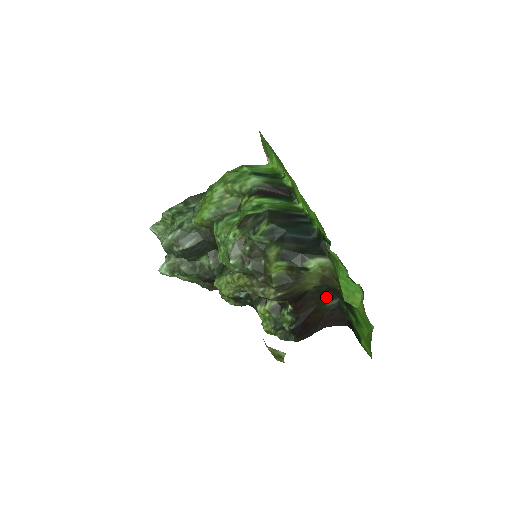
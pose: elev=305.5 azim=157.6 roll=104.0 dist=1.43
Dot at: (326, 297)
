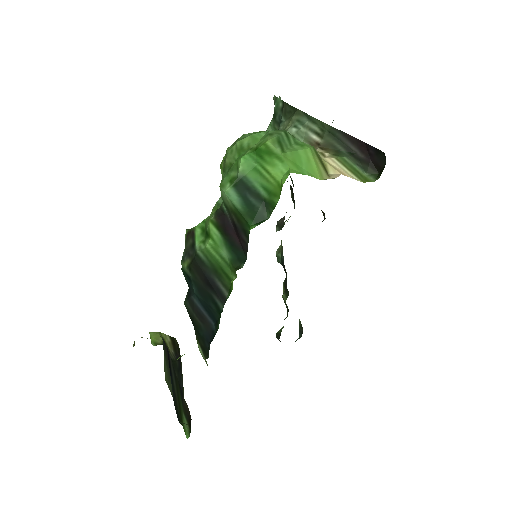
Dot at: occluded
